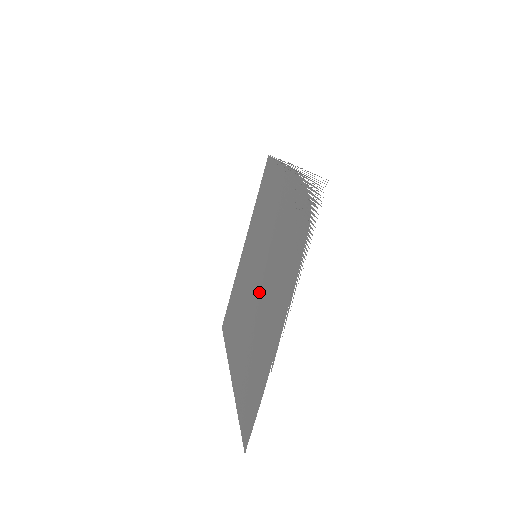
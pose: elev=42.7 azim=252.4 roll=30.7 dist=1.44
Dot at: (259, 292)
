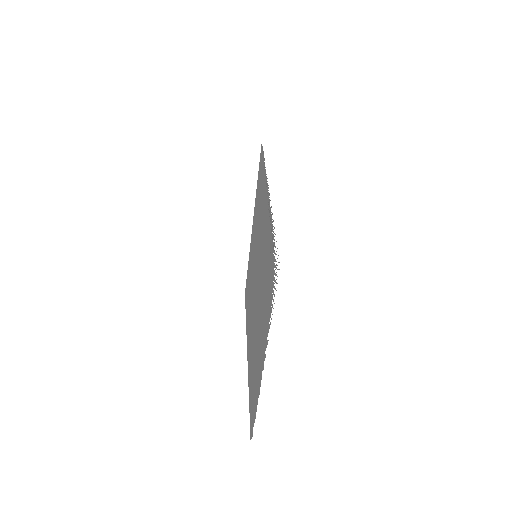
Dot at: (256, 303)
